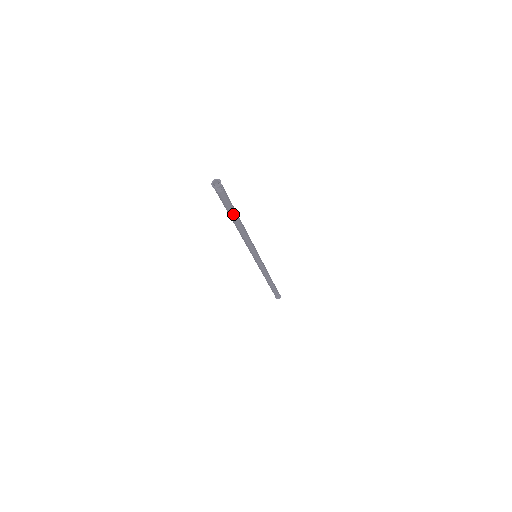
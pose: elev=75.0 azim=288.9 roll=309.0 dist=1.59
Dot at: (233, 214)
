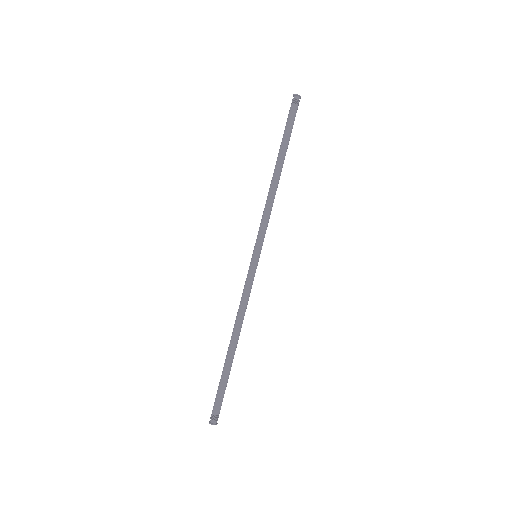
Dot at: (285, 144)
